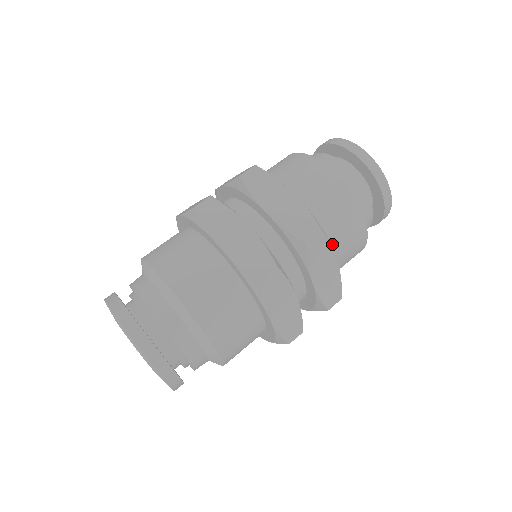
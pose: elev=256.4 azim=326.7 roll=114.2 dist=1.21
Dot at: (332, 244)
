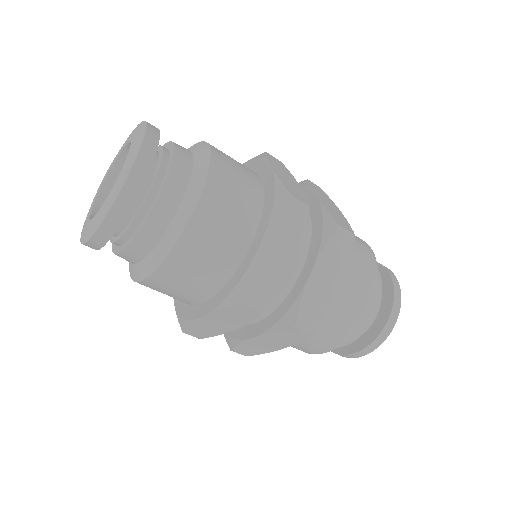
Dot at: occluded
